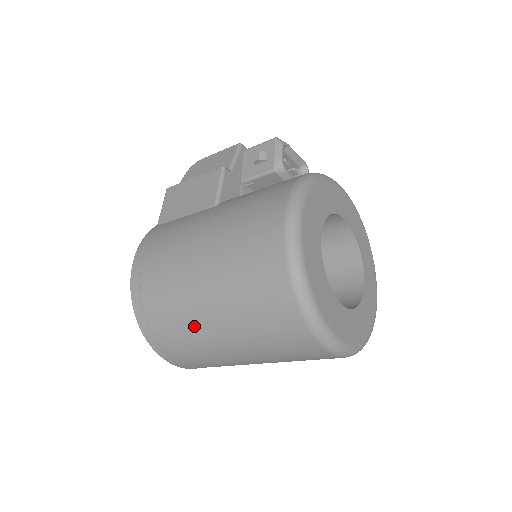
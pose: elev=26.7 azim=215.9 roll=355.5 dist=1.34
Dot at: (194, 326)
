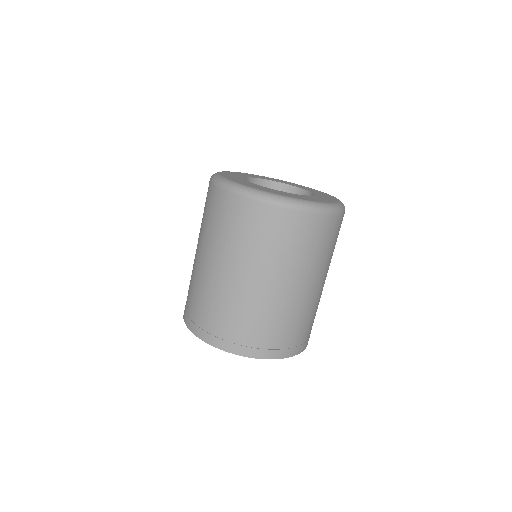
Dot at: (225, 292)
